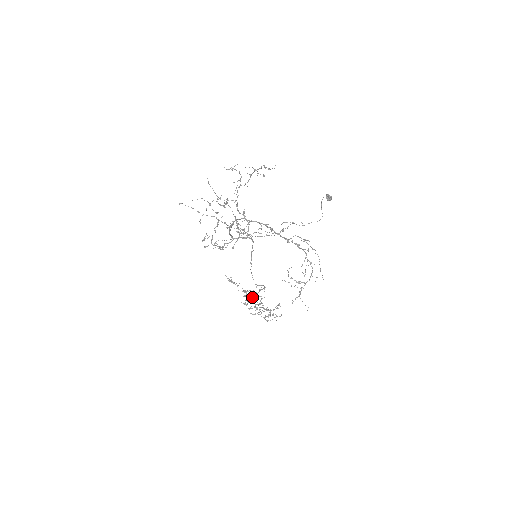
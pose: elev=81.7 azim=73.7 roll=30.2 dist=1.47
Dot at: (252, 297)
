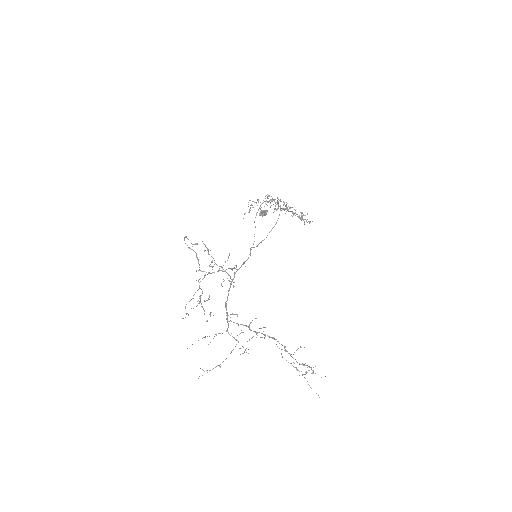
Dot at: occluded
